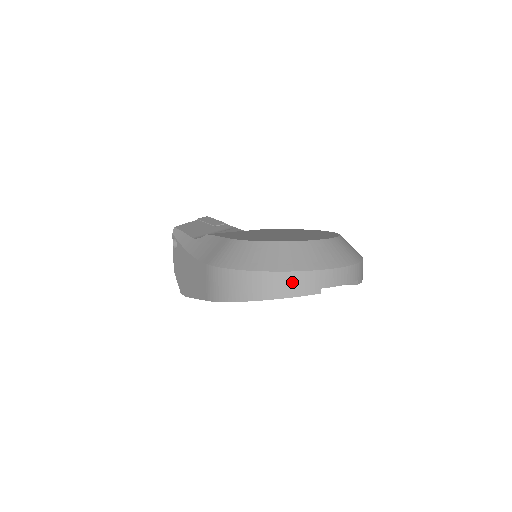
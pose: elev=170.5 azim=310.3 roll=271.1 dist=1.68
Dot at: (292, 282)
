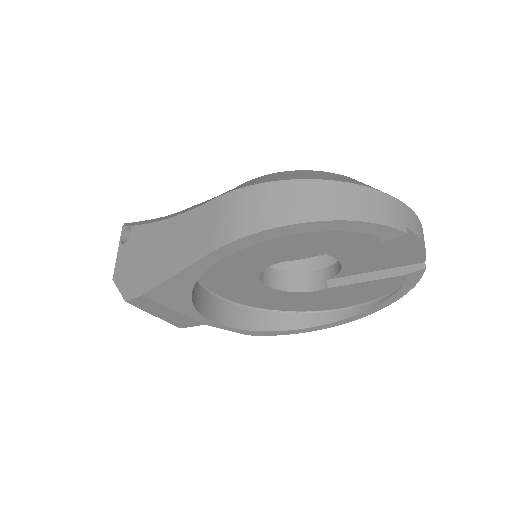
Dot at: (372, 202)
